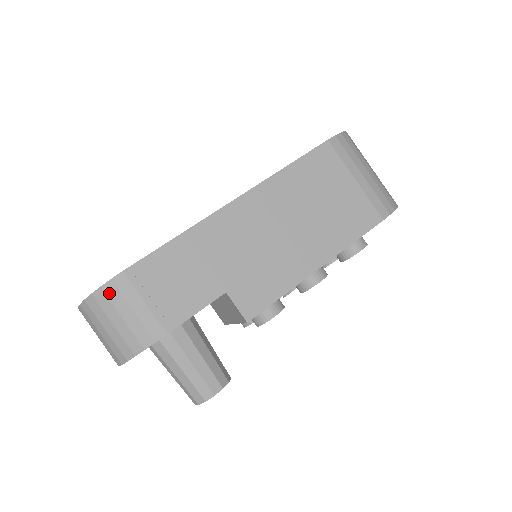
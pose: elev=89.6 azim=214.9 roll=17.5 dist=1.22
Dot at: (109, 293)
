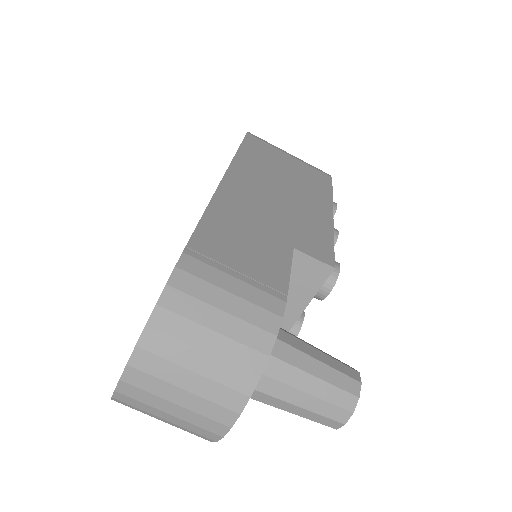
Dot at: (183, 286)
